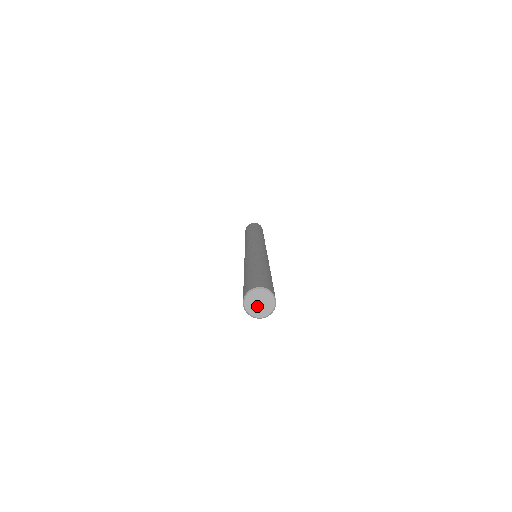
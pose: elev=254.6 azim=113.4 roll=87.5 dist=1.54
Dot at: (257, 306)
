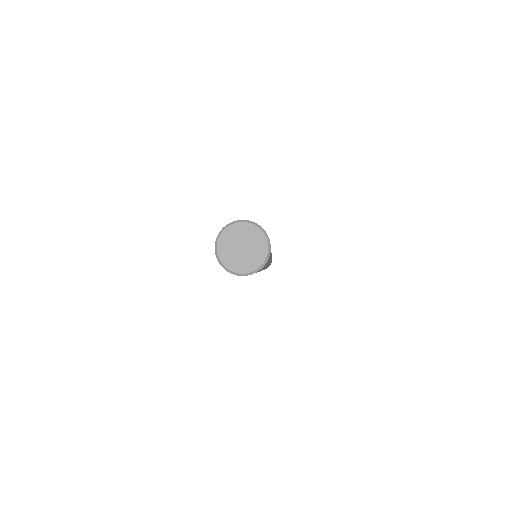
Dot at: (237, 252)
